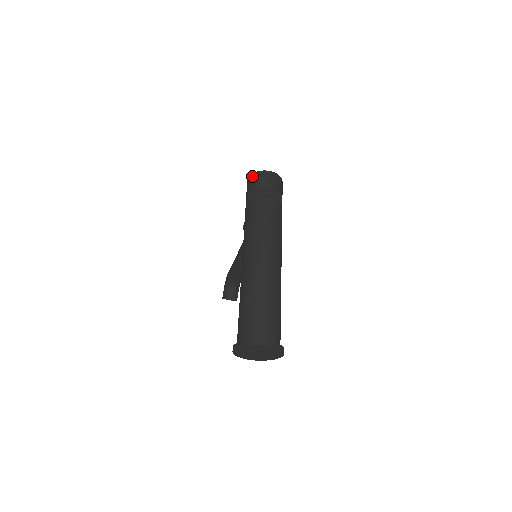
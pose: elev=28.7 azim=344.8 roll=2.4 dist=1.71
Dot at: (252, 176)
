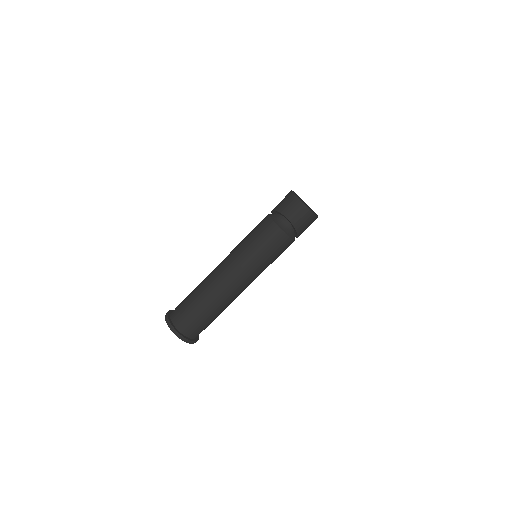
Dot at: (289, 194)
